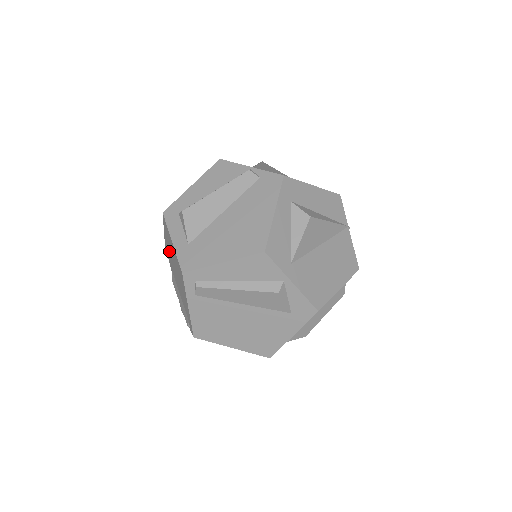
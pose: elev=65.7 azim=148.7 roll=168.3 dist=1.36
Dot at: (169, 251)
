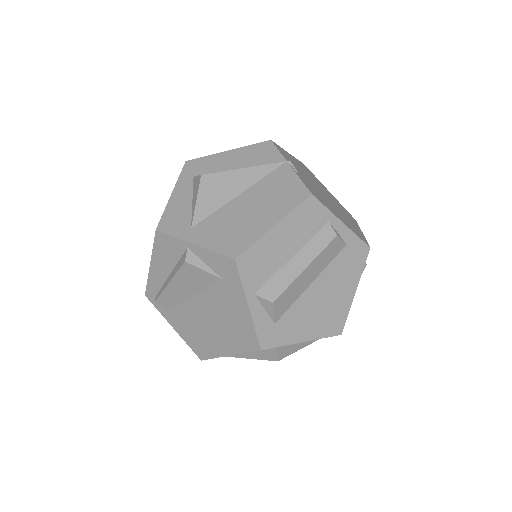
Dot at: occluded
